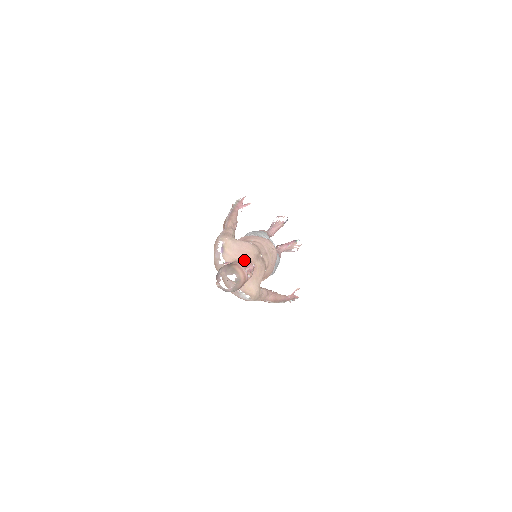
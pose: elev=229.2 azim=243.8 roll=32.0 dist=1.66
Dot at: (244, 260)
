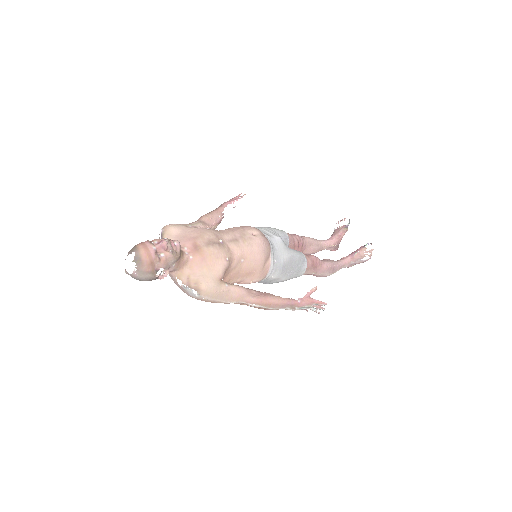
Dot at: (162, 238)
